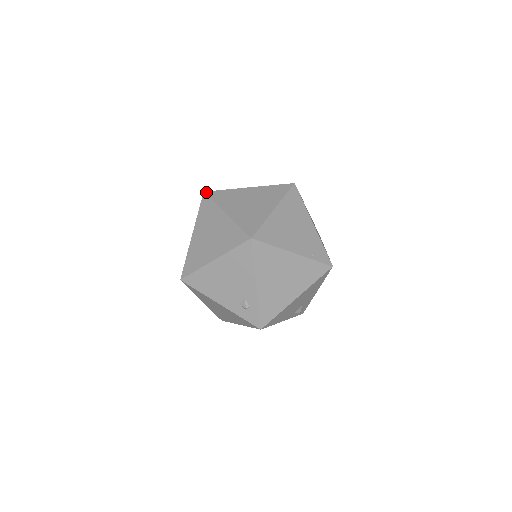
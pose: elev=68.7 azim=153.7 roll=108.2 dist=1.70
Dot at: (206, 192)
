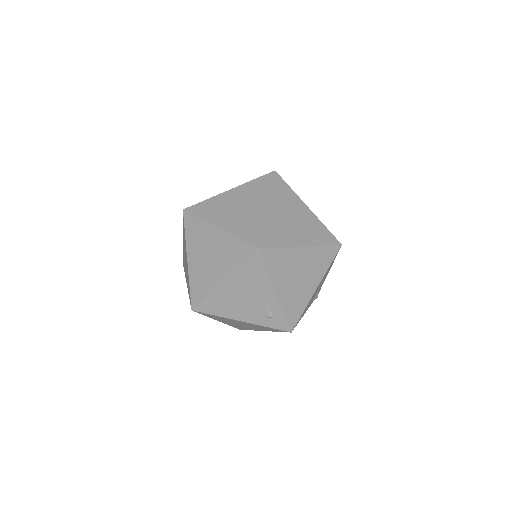
Dot at: (186, 209)
